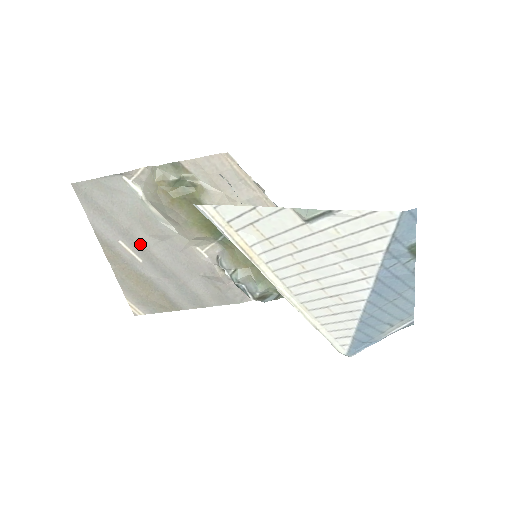
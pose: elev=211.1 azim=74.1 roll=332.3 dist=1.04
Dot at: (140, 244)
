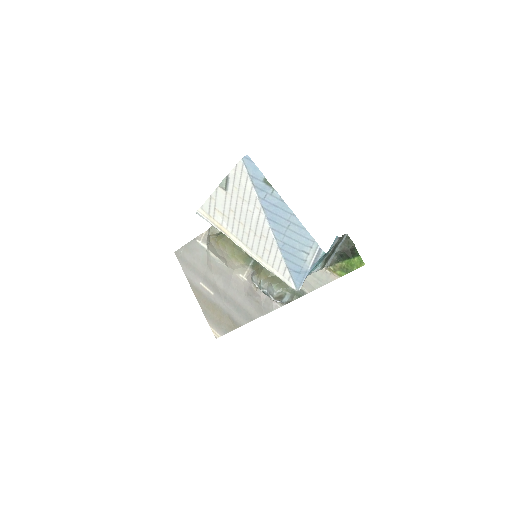
Dot at: (211, 281)
